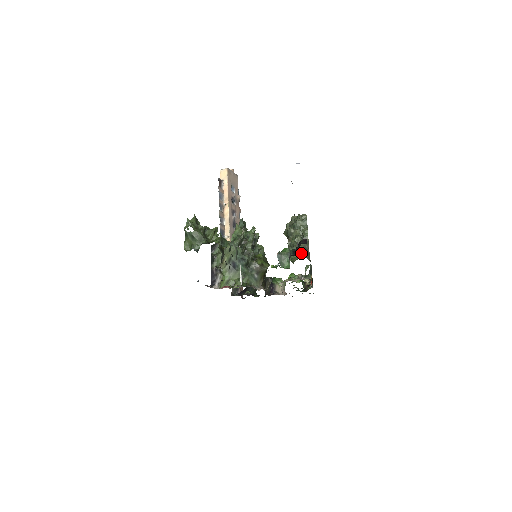
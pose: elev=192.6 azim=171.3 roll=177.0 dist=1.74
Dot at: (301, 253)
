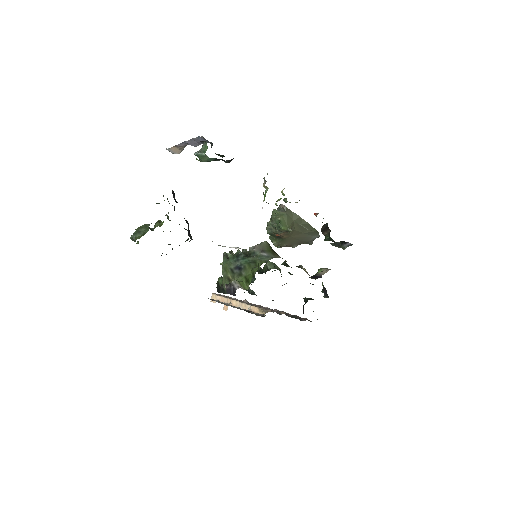
Dot at: (283, 215)
